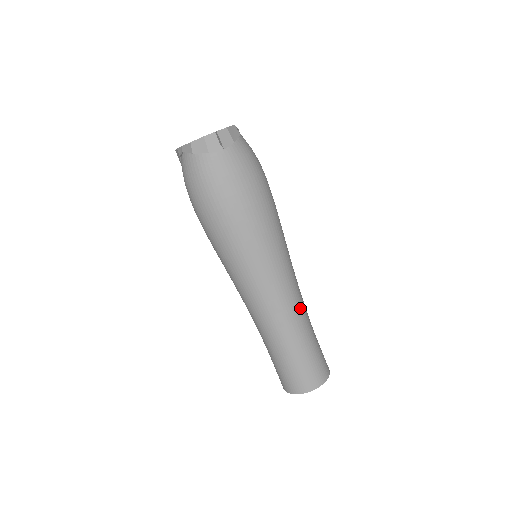
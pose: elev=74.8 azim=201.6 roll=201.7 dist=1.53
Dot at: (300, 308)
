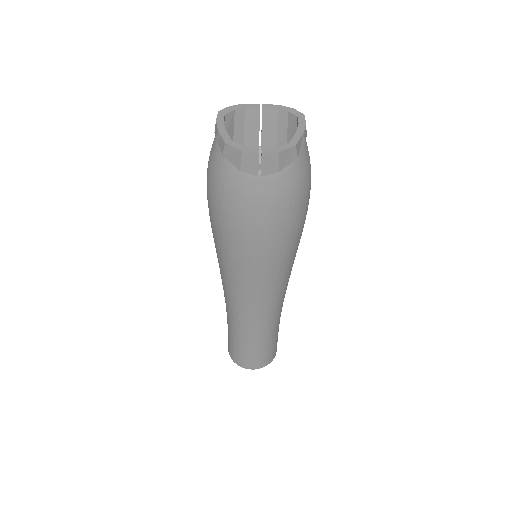
Dot at: (270, 320)
